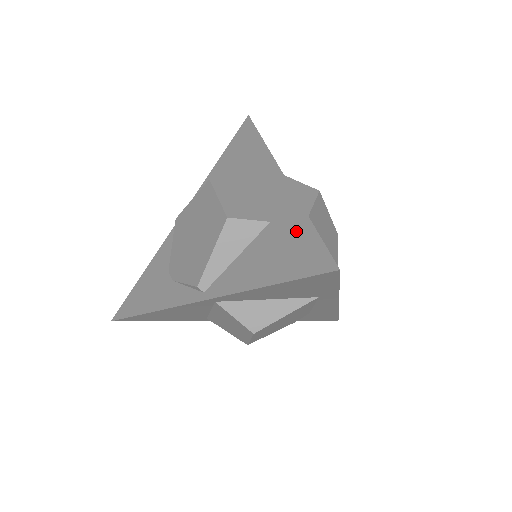
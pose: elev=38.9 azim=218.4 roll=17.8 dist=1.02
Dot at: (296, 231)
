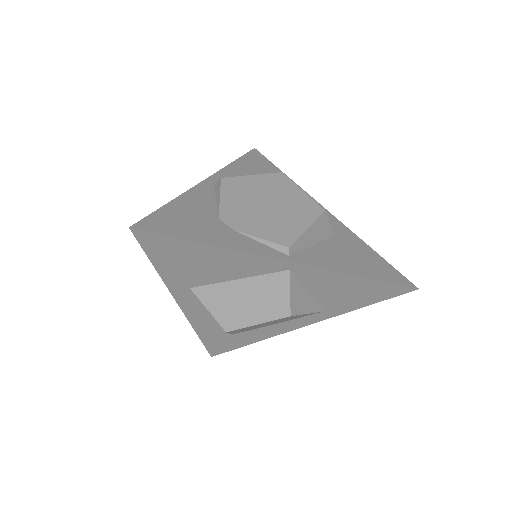
Dot at: (366, 252)
